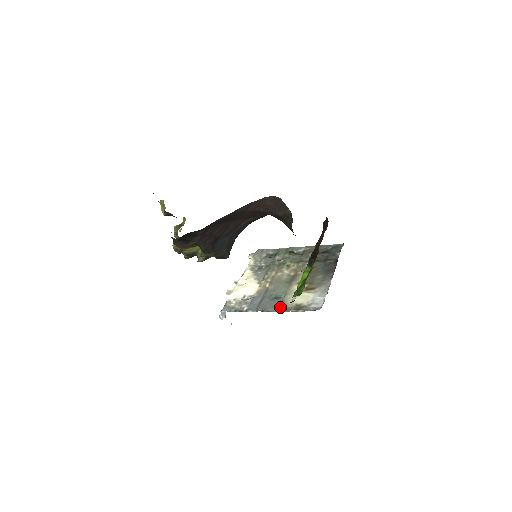
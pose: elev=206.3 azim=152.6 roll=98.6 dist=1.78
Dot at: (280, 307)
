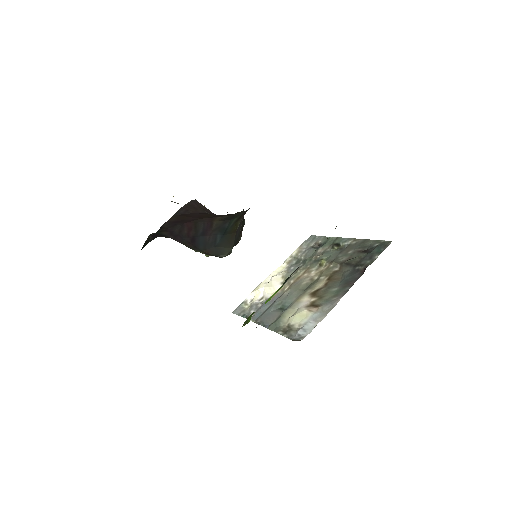
Dot at: (273, 324)
